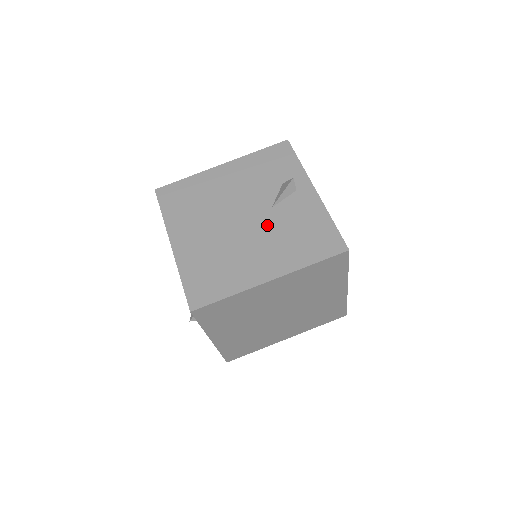
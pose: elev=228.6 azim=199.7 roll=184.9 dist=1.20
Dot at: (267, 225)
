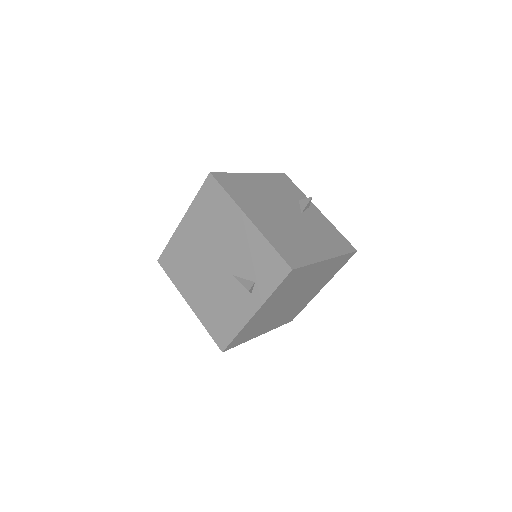
Dot at: (306, 223)
